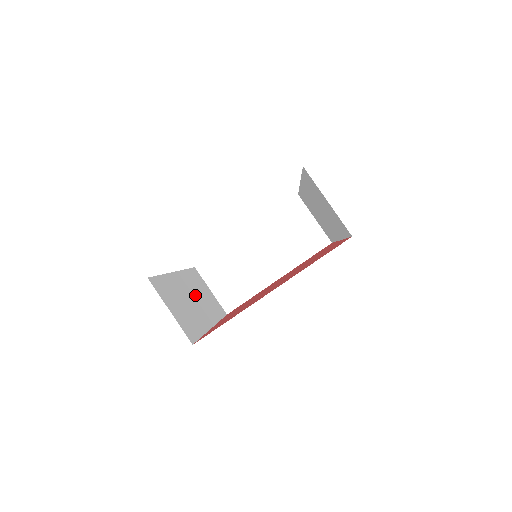
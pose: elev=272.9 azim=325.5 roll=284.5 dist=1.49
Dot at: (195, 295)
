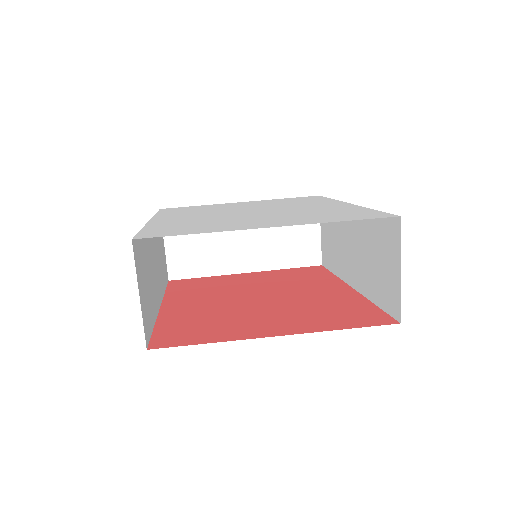
Dot at: (156, 257)
